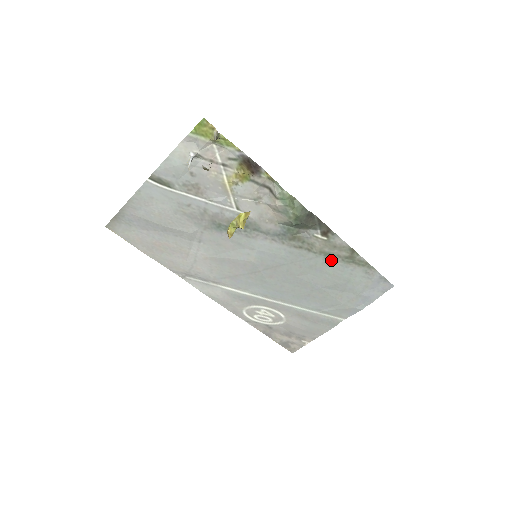
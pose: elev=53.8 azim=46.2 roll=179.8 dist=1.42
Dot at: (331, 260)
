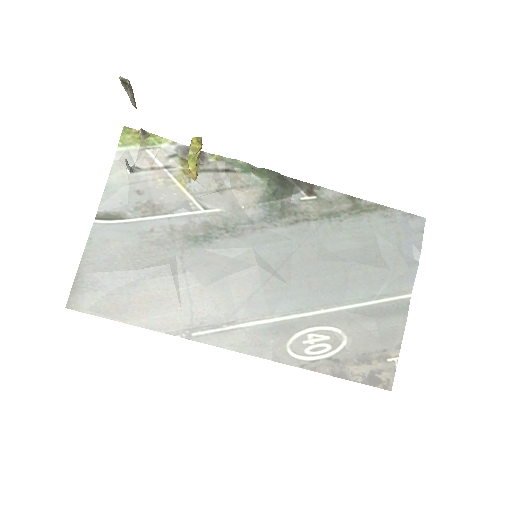
Dot at: (338, 220)
